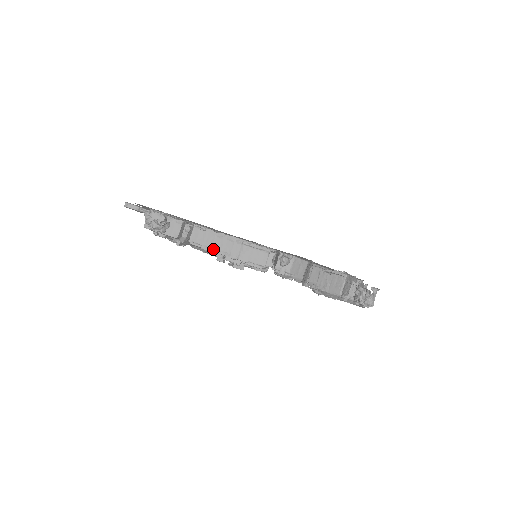
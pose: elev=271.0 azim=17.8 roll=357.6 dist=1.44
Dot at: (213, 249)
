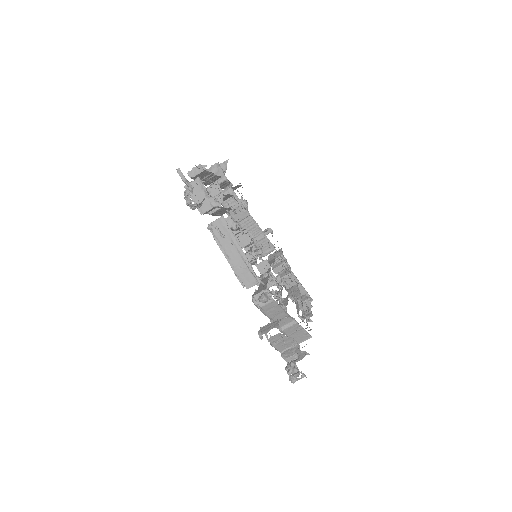
Dot at: (221, 246)
